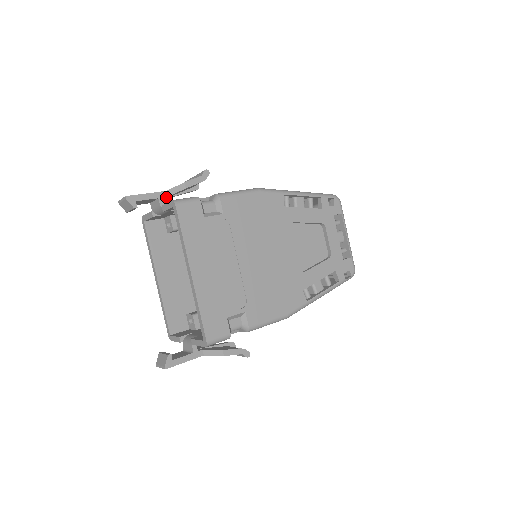
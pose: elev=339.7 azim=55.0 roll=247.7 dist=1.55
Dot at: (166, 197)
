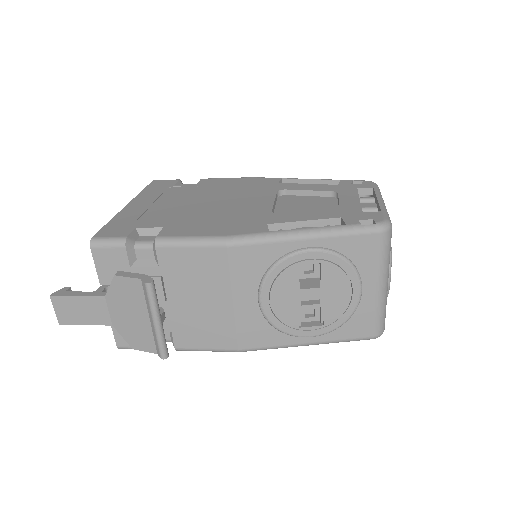
Dot at: occluded
